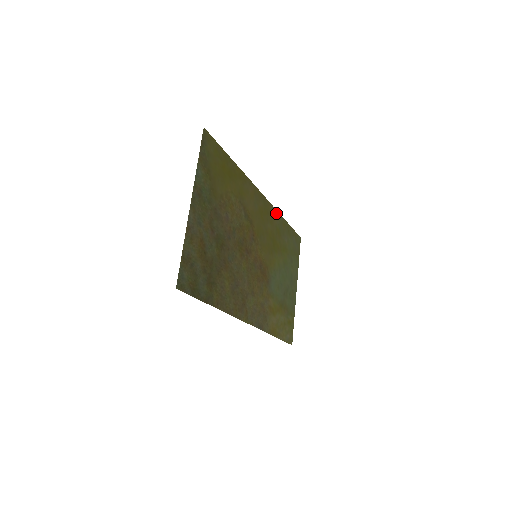
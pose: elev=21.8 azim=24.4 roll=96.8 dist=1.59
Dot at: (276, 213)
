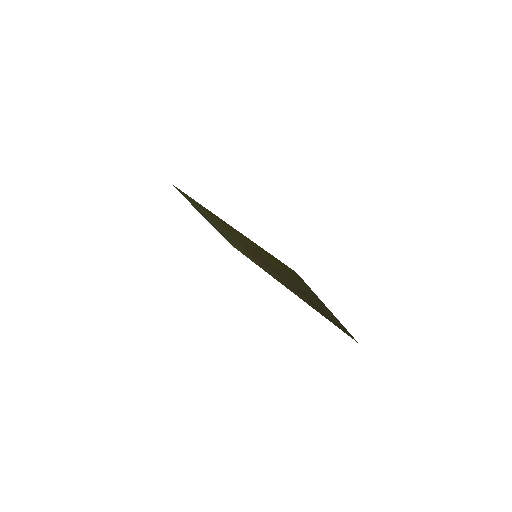
Dot at: (204, 208)
